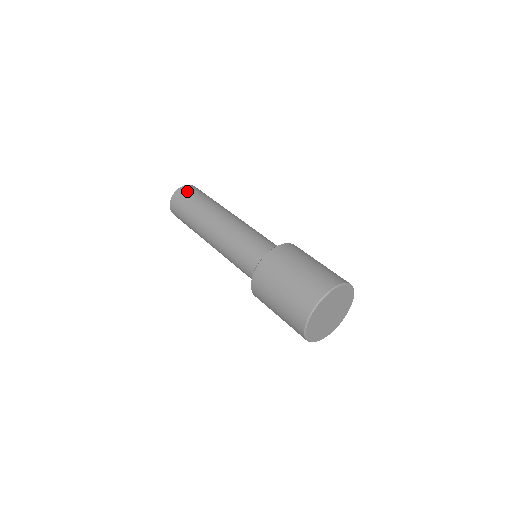
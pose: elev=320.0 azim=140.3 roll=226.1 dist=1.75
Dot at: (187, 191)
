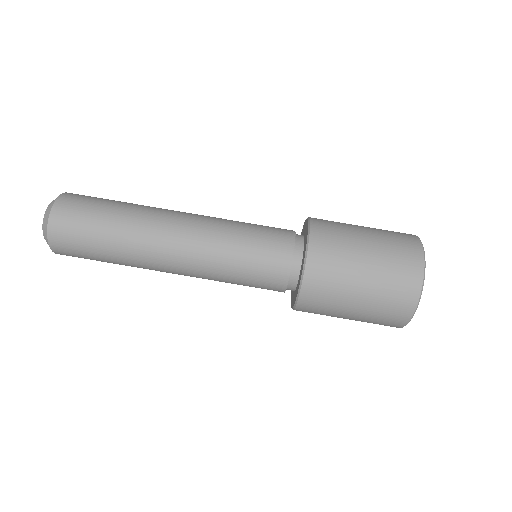
Dot at: (73, 207)
